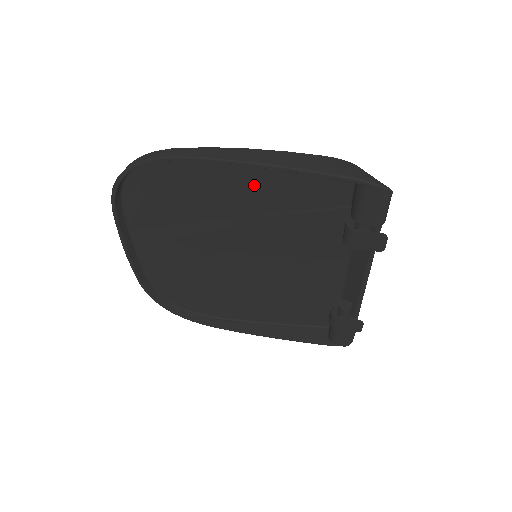
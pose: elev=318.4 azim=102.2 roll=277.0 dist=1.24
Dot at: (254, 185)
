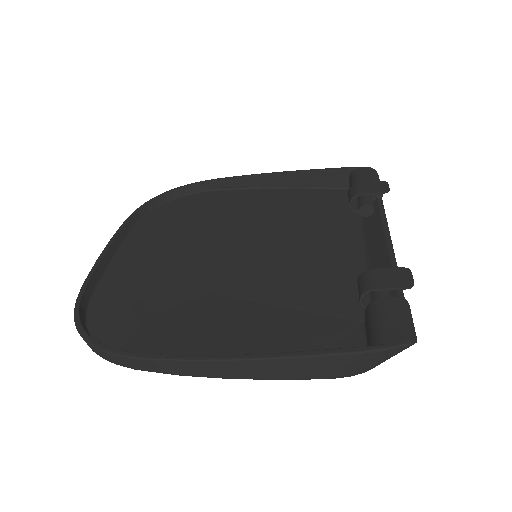
Dot at: (266, 204)
